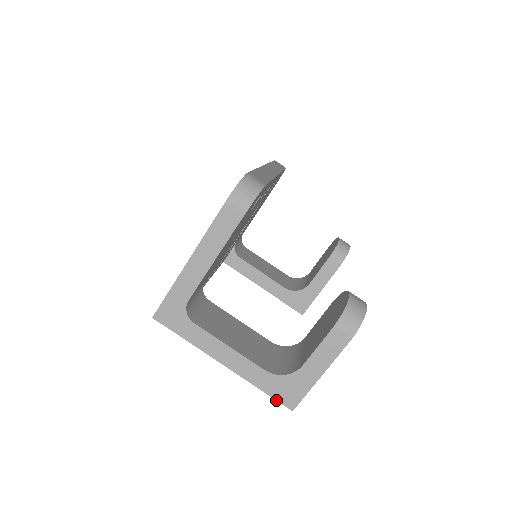
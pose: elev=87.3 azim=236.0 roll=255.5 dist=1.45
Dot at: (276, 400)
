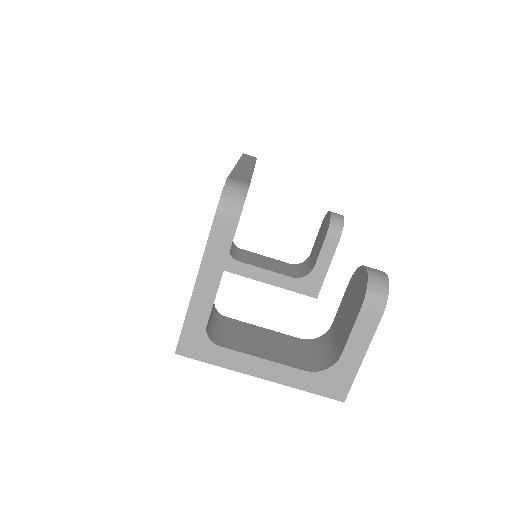
Dot at: occluded
